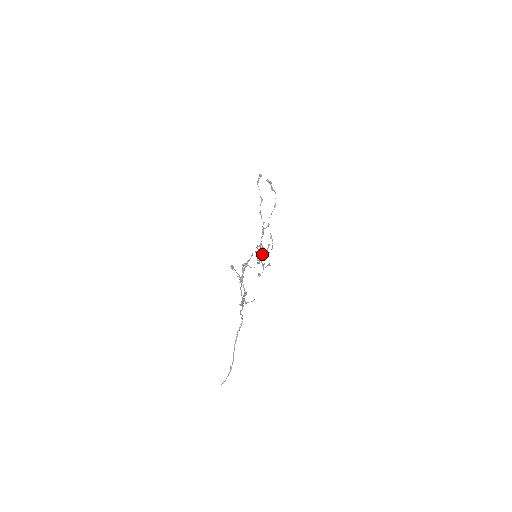
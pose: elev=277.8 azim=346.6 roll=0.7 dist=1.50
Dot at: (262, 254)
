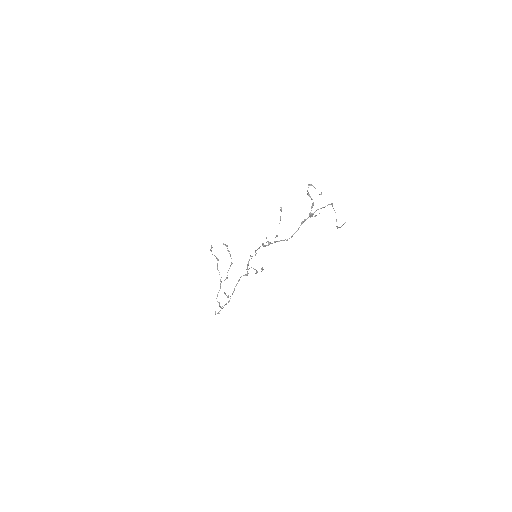
Dot at: (220, 306)
